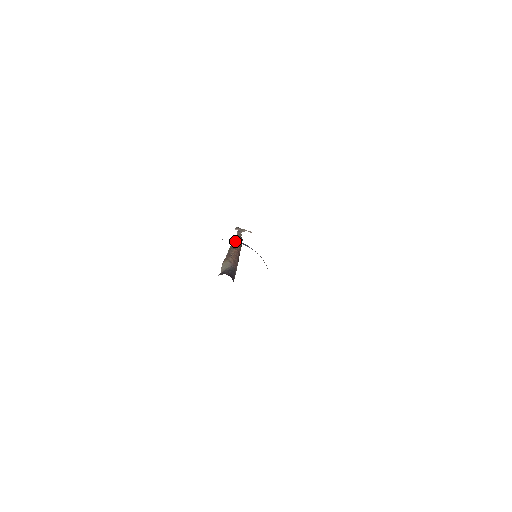
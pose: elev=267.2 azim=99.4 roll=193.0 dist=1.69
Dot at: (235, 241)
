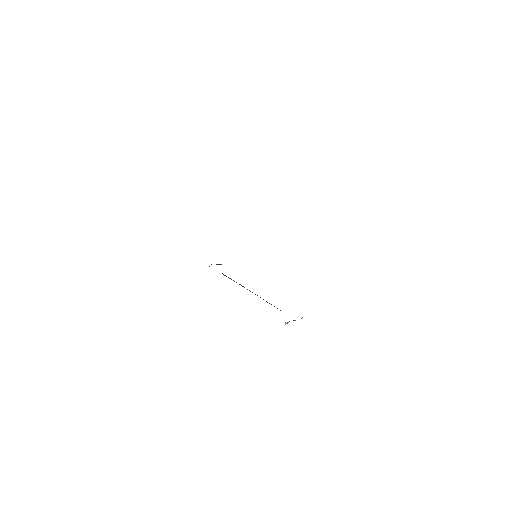
Dot at: occluded
